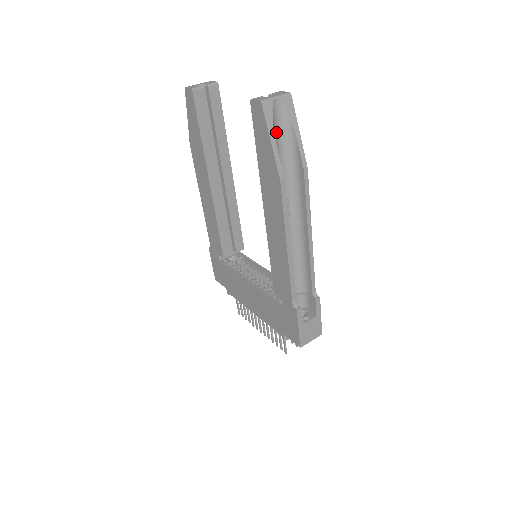
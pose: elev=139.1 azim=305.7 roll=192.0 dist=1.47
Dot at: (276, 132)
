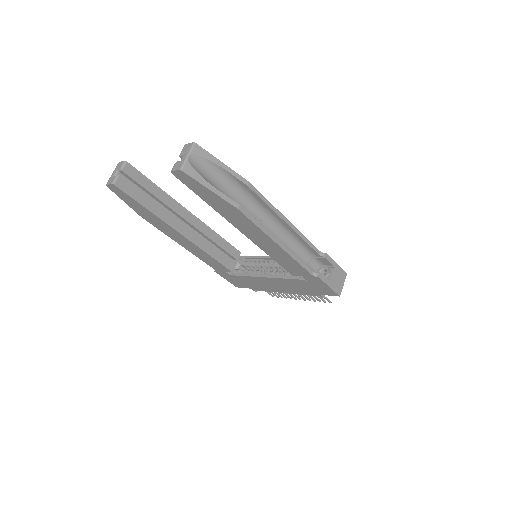
Dot at: (207, 178)
